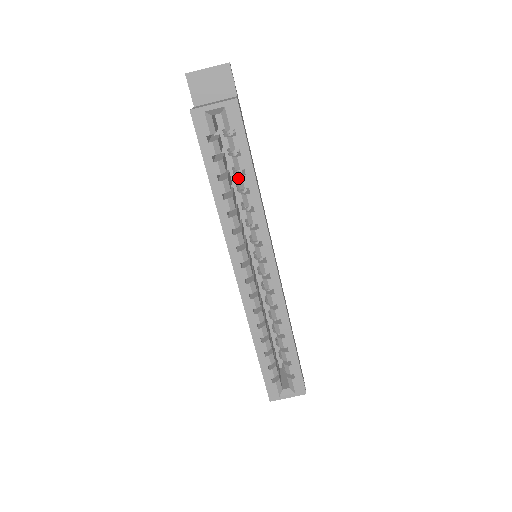
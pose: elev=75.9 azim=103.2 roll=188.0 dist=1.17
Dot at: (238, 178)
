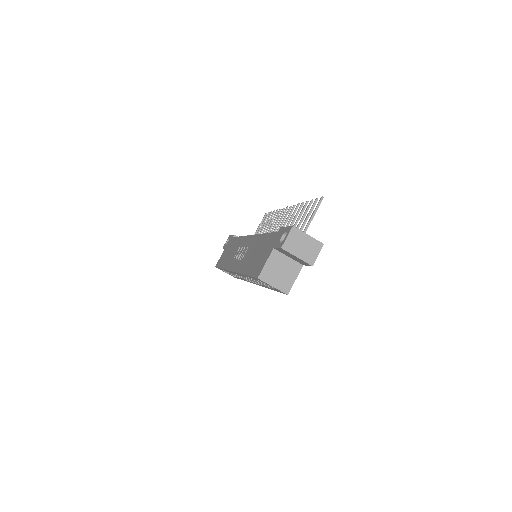
Dot at: (263, 282)
